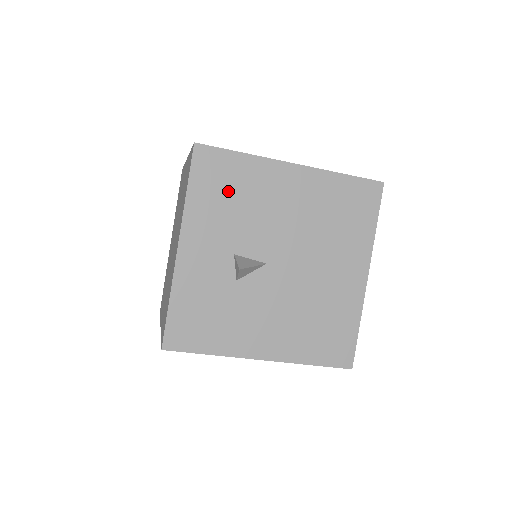
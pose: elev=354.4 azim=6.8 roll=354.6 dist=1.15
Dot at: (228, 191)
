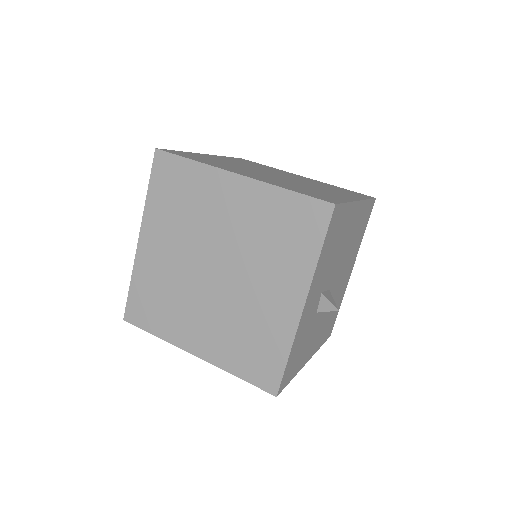
Dot at: (334, 241)
